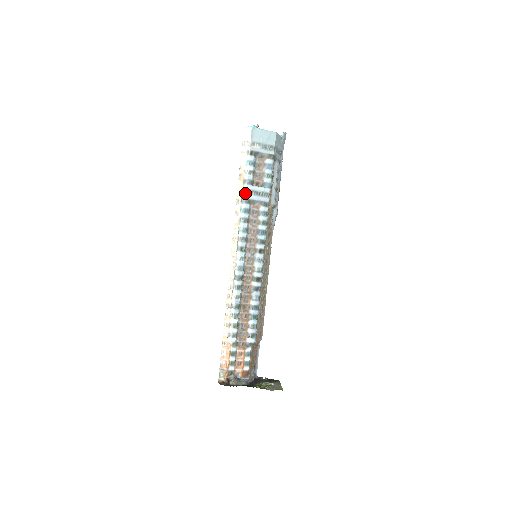
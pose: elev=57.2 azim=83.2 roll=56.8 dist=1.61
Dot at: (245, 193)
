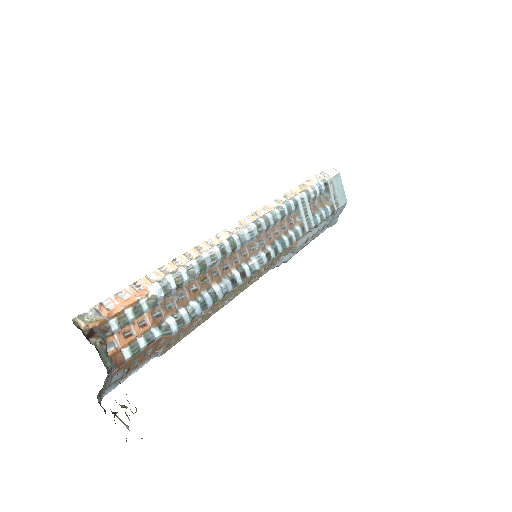
Dot at: (300, 197)
